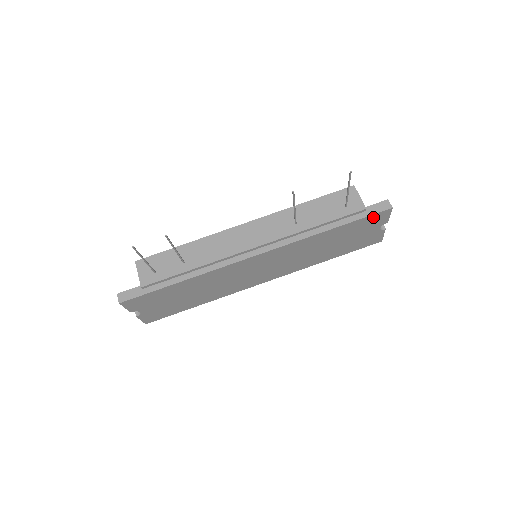
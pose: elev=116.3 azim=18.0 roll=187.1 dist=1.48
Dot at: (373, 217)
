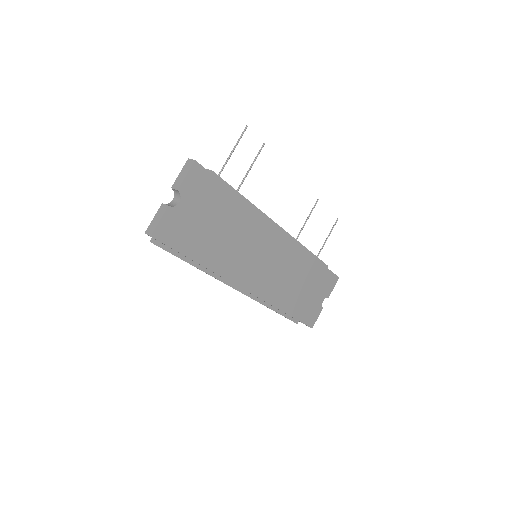
Dot at: (330, 276)
